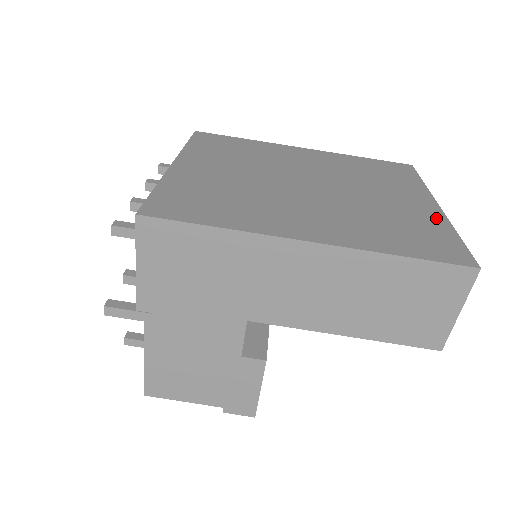
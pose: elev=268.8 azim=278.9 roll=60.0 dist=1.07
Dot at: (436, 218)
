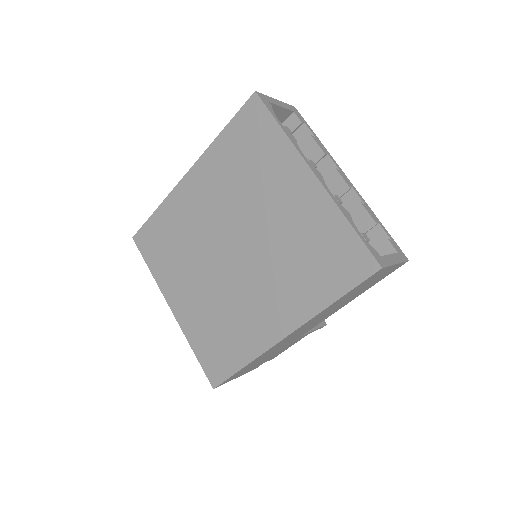
Dot at: (324, 207)
